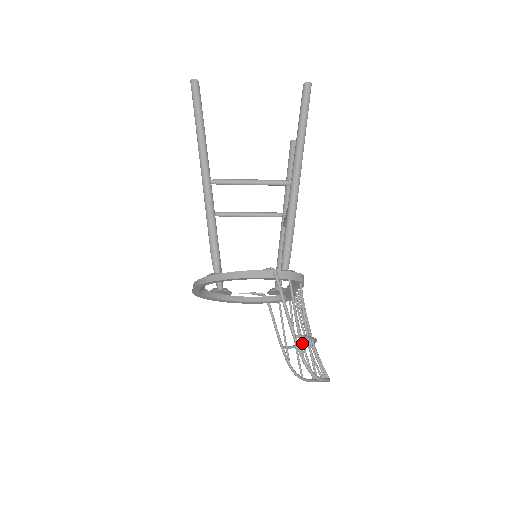
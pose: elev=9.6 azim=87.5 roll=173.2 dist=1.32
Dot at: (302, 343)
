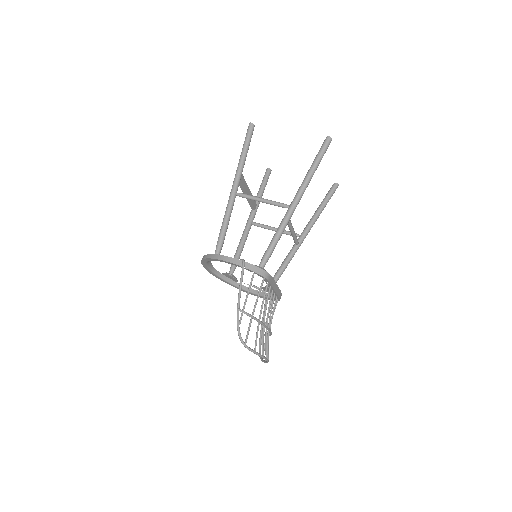
Dot at: occluded
